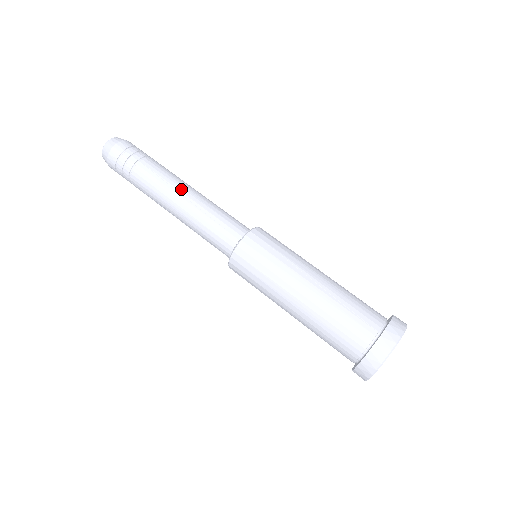
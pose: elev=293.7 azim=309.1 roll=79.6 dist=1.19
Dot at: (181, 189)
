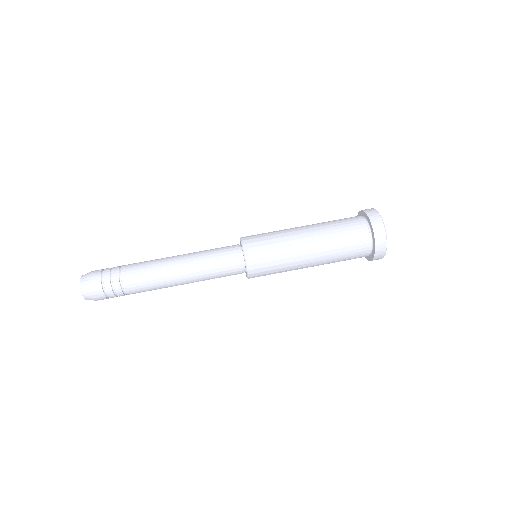
Dot at: (170, 267)
